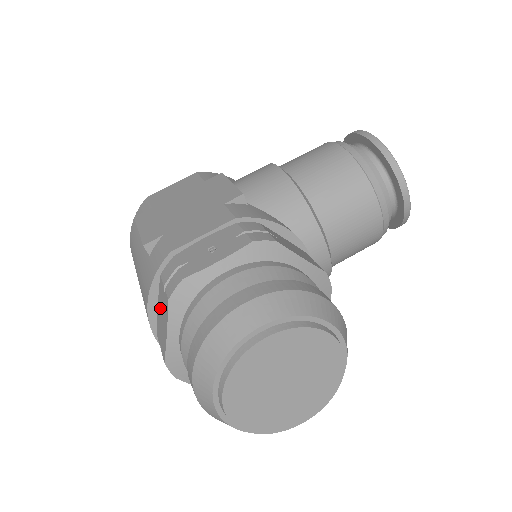
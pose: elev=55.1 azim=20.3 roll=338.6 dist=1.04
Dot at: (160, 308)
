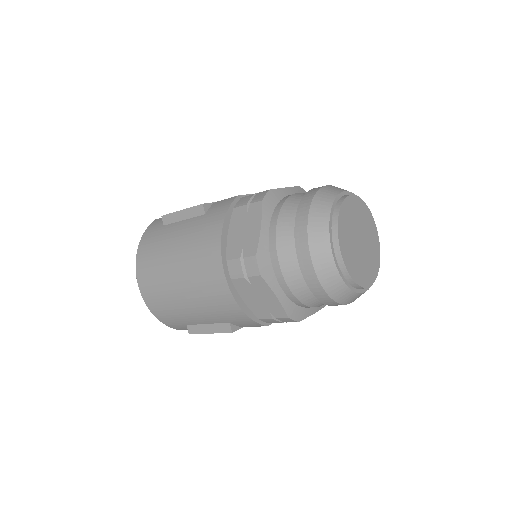
Dot at: (237, 229)
